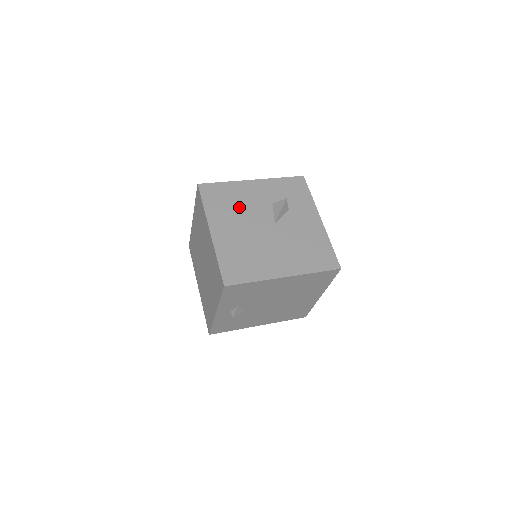
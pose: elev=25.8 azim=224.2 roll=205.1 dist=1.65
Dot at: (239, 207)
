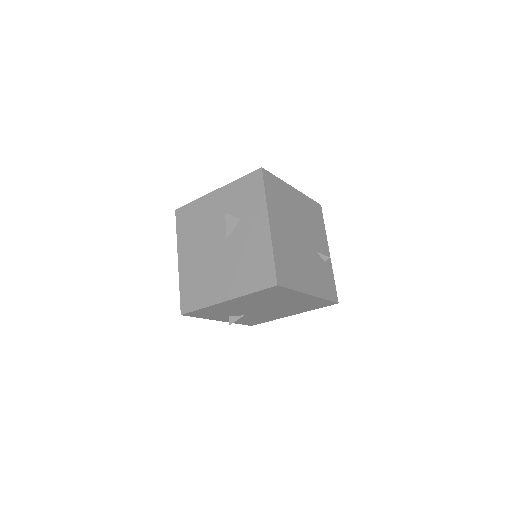
Dot at: (201, 227)
